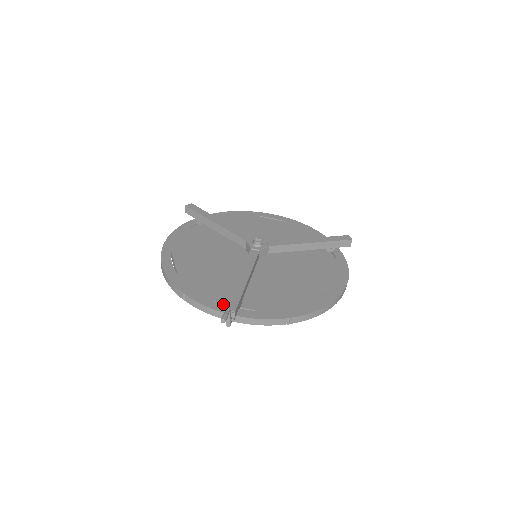
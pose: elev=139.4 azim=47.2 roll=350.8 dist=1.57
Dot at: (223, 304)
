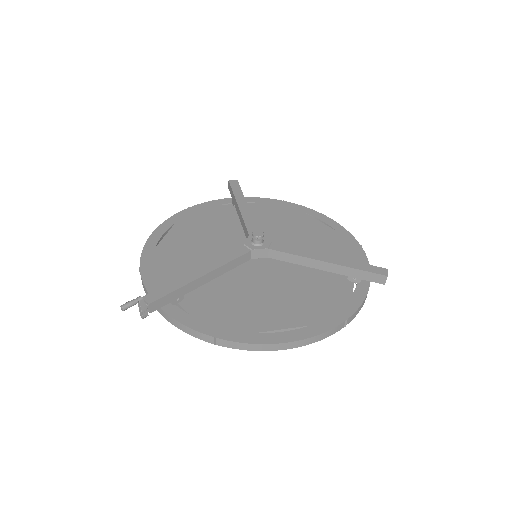
Dot at: occluded
